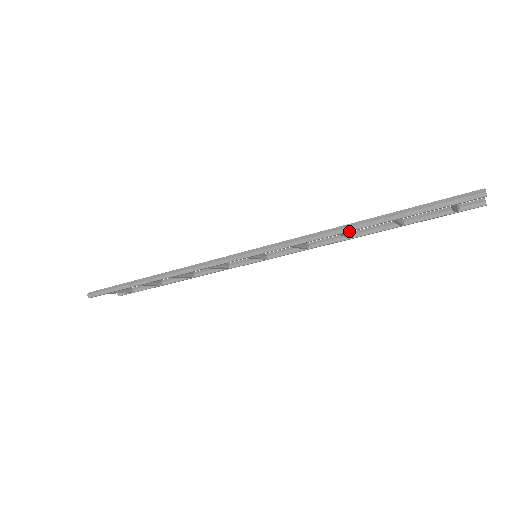
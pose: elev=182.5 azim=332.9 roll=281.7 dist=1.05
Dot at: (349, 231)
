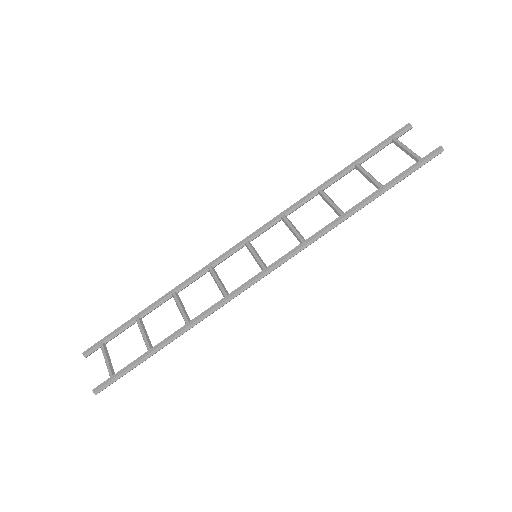
Dot at: occluded
